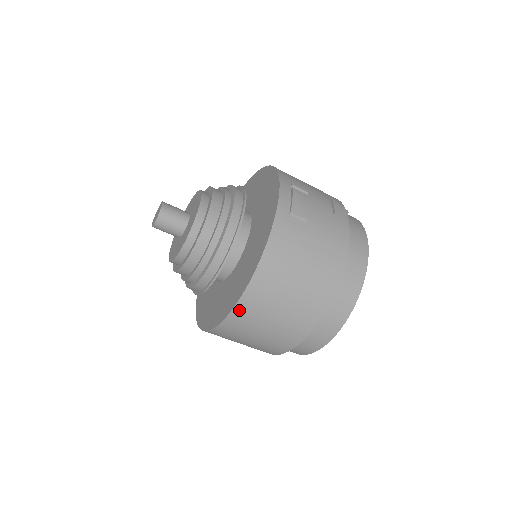
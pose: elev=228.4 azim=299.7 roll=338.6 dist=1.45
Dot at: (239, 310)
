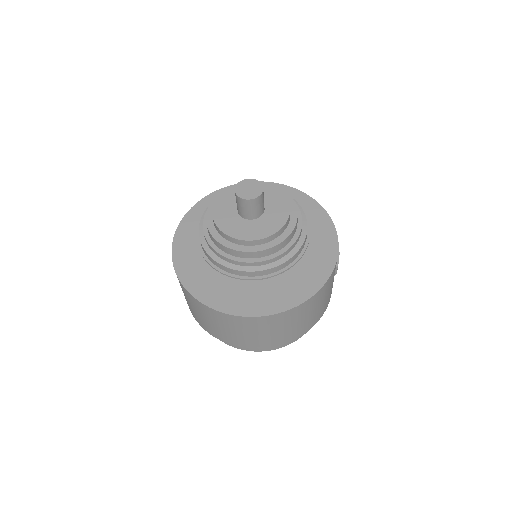
Dot at: (270, 318)
